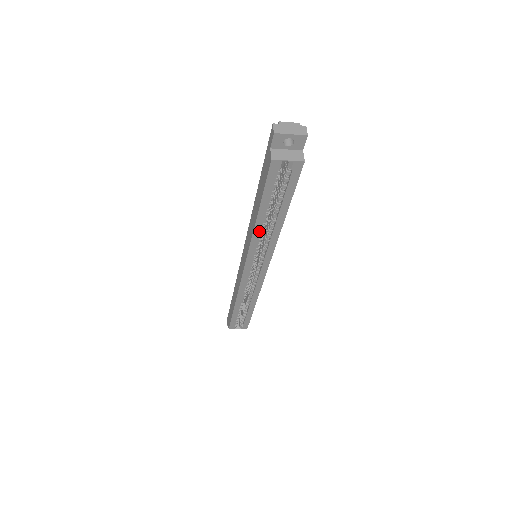
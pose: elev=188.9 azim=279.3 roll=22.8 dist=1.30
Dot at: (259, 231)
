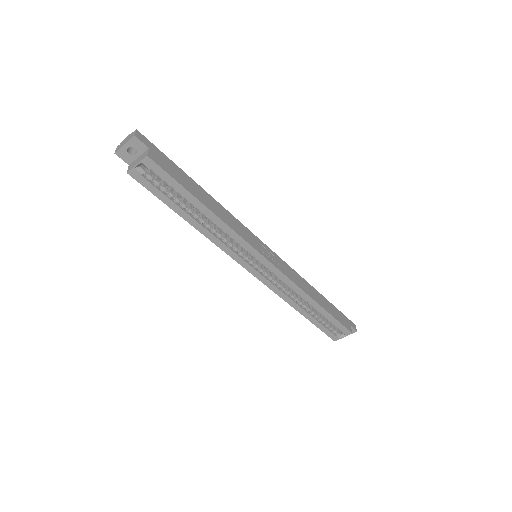
Dot at: (208, 233)
